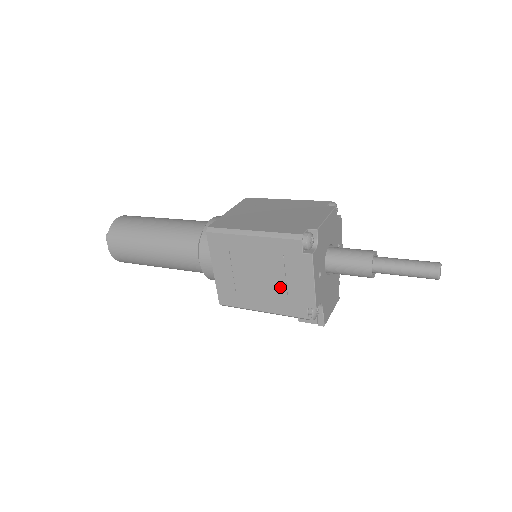
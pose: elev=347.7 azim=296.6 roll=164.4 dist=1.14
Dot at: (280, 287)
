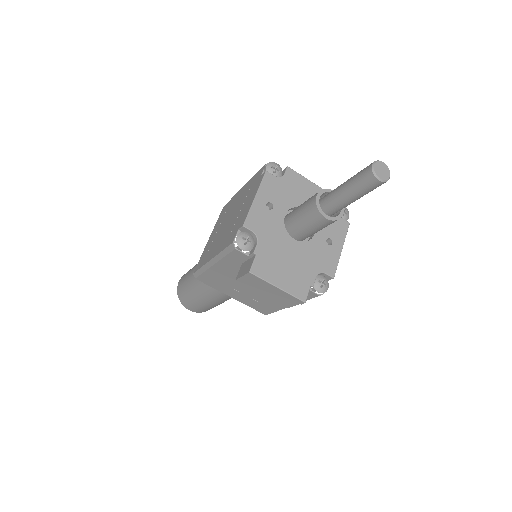
Dot at: (234, 222)
